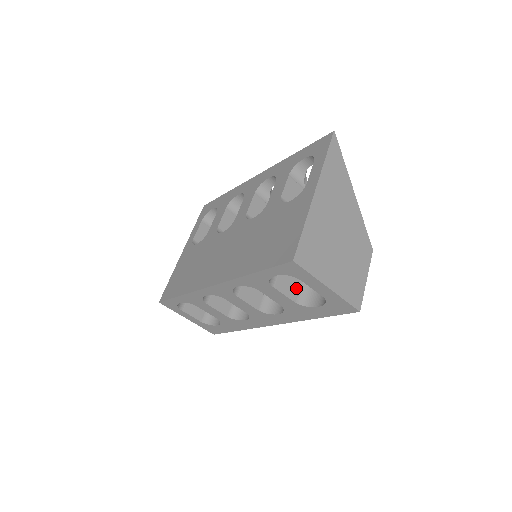
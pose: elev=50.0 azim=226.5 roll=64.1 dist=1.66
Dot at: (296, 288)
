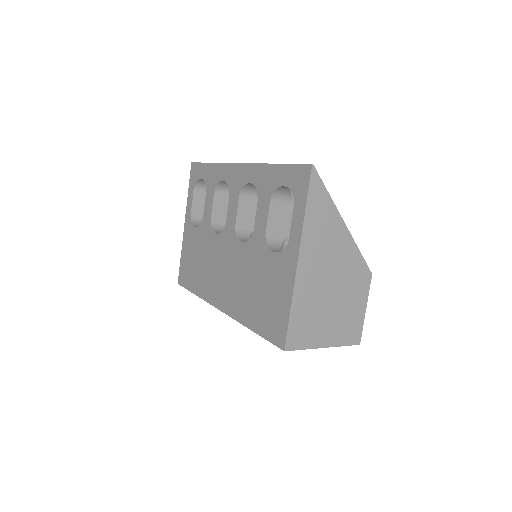
Dot at: occluded
